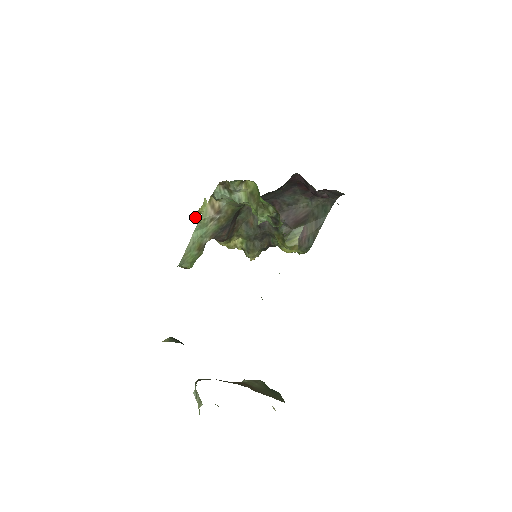
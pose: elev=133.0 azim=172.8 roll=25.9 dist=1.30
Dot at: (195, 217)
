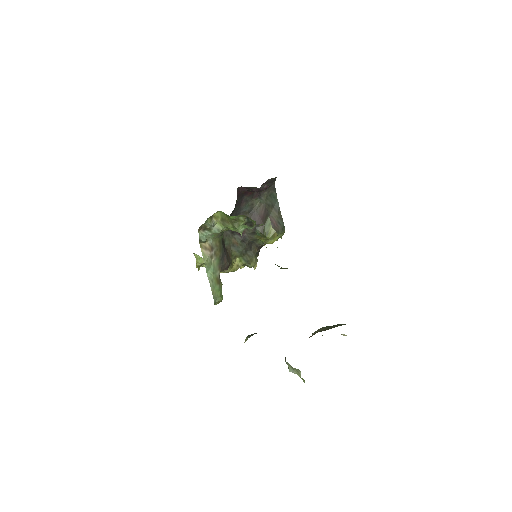
Dot at: (198, 269)
